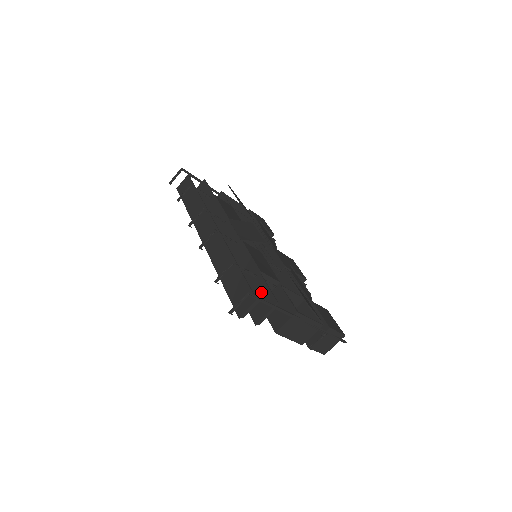
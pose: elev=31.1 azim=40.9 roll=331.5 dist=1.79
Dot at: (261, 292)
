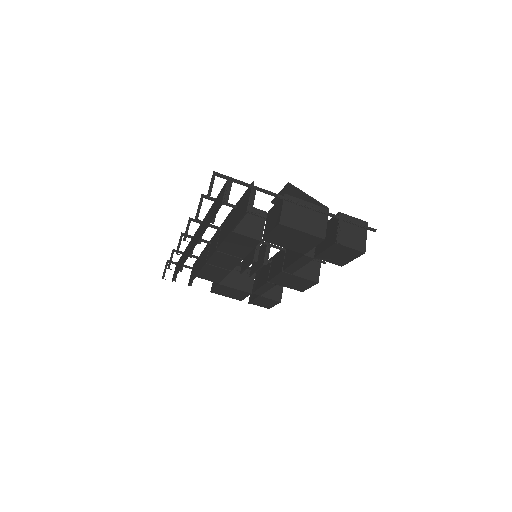
Dot at: (242, 201)
